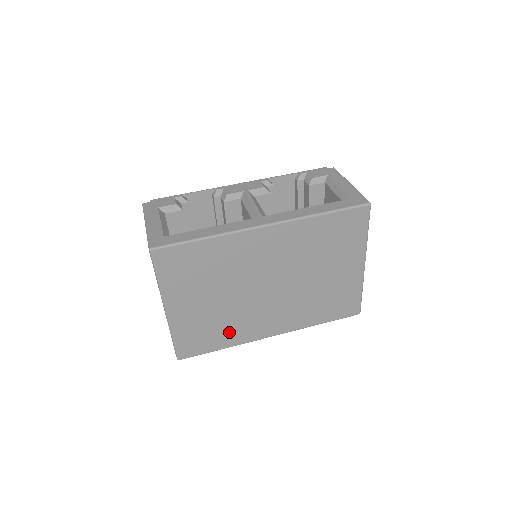
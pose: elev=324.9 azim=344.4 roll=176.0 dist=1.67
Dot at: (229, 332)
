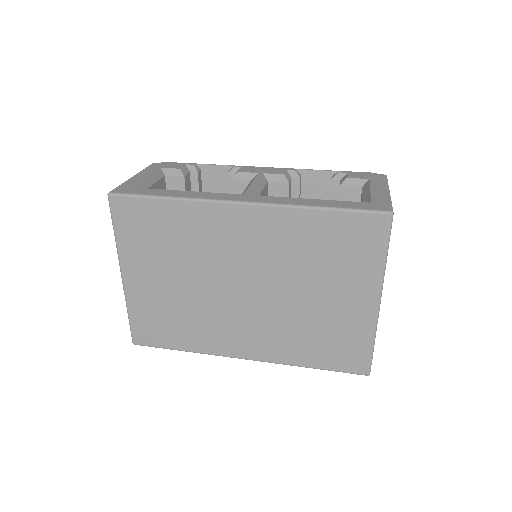
Dot at: (192, 332)
